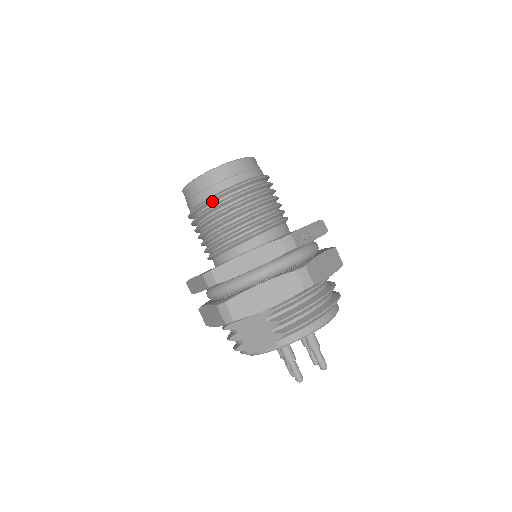
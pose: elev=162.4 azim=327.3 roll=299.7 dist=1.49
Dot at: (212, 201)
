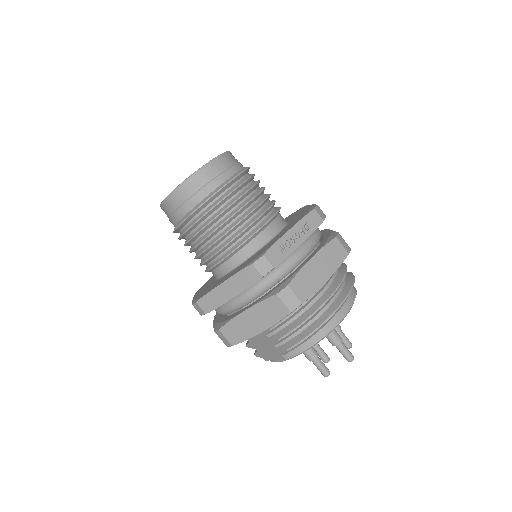
Dot at: (184, 223)
